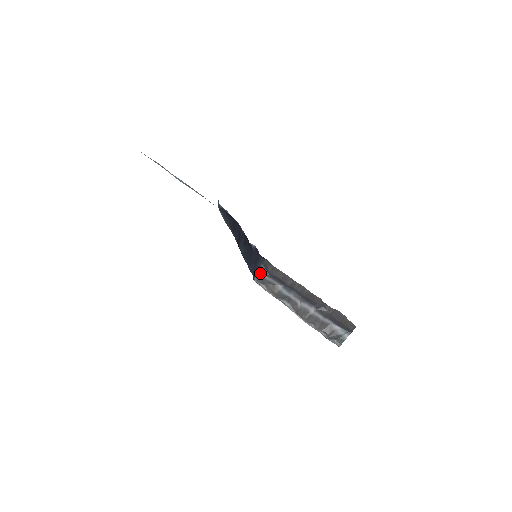
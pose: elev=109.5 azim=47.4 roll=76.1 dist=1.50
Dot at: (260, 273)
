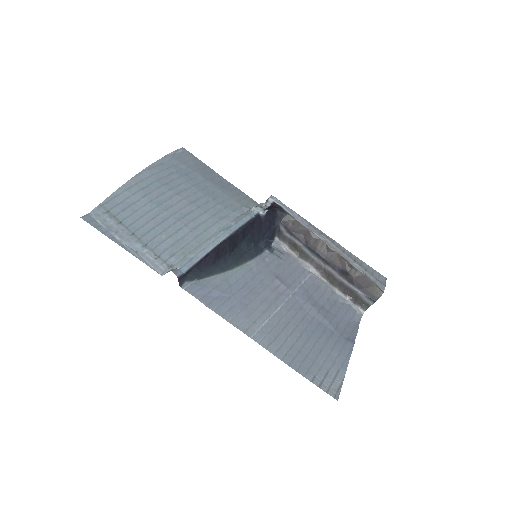
Dot at: (280, 231)
